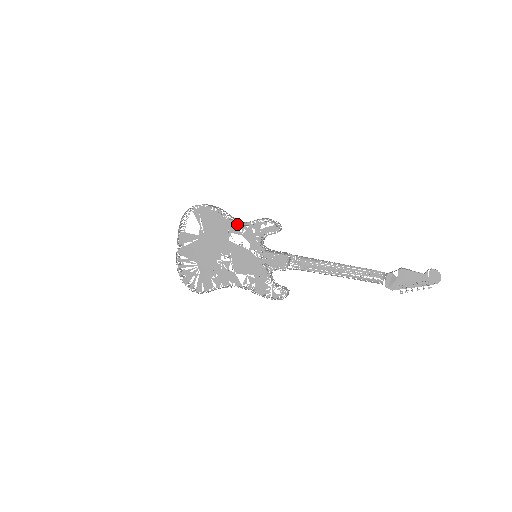
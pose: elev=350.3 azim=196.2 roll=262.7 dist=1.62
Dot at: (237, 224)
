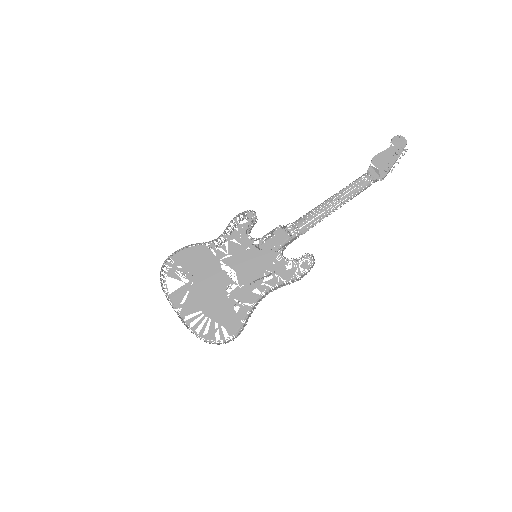
Dot at: (216, 250)
